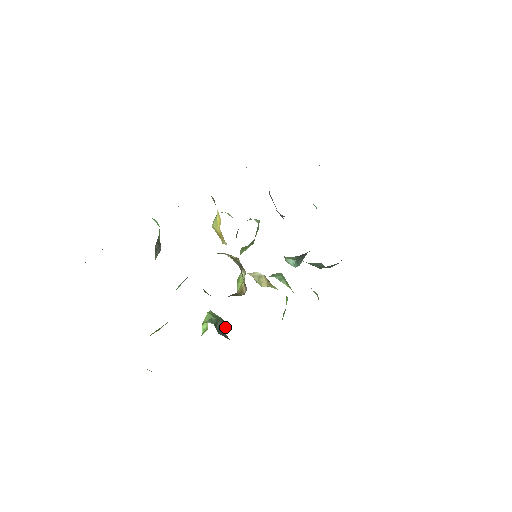
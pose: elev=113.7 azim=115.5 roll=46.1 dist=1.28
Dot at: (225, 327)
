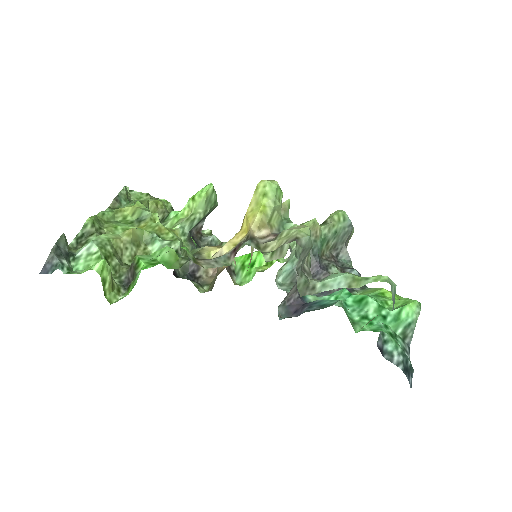
Dot at: (210, 212)
